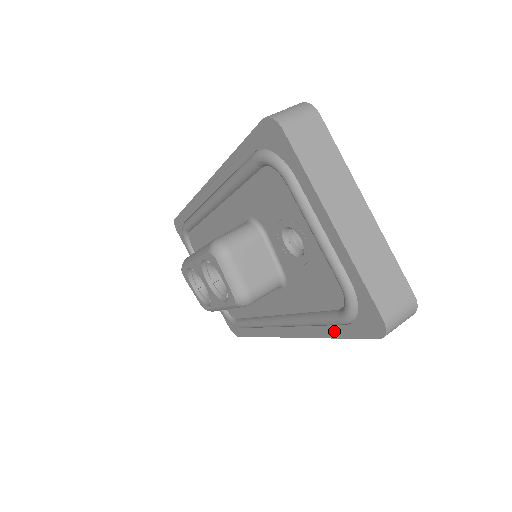
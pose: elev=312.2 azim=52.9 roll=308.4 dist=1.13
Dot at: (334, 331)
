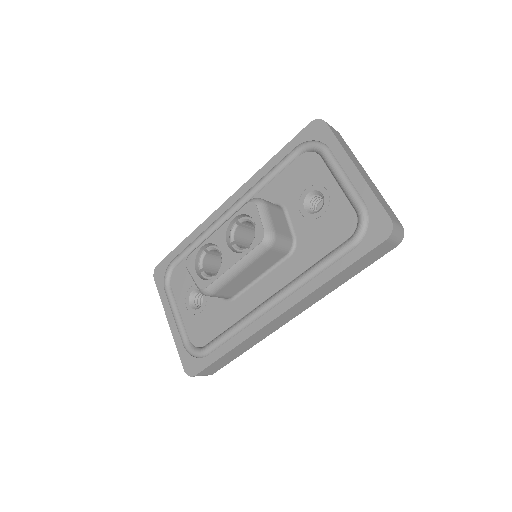
Dot at: (341, 264)
